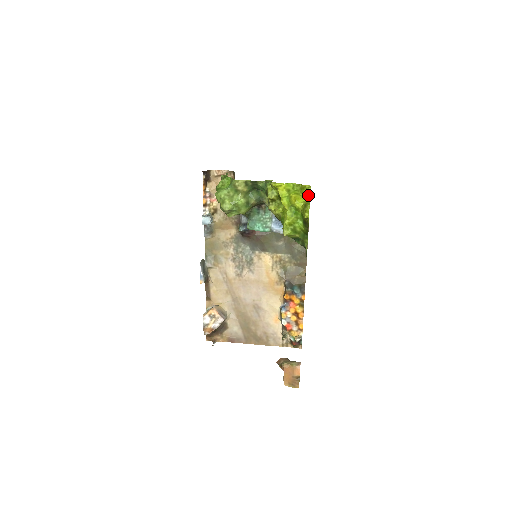
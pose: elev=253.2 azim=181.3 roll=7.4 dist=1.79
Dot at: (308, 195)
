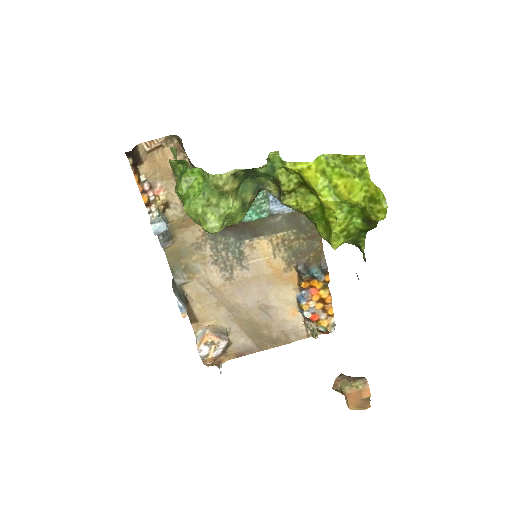
Dot at: (364, 173)
